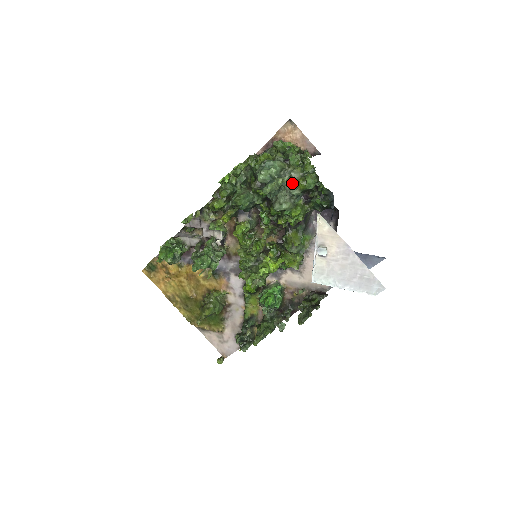
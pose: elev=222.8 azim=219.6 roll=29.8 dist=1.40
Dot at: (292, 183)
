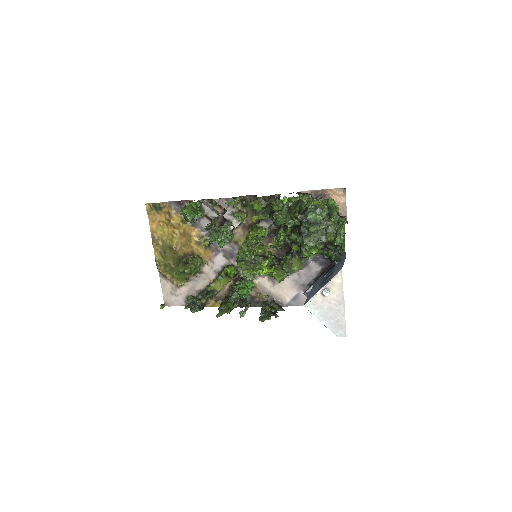
Dot at: (324, 232)
